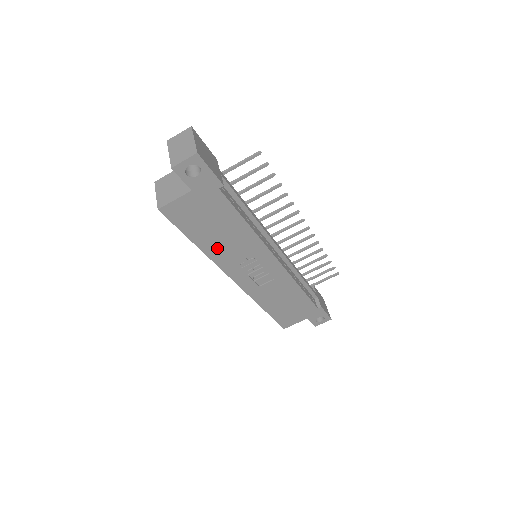
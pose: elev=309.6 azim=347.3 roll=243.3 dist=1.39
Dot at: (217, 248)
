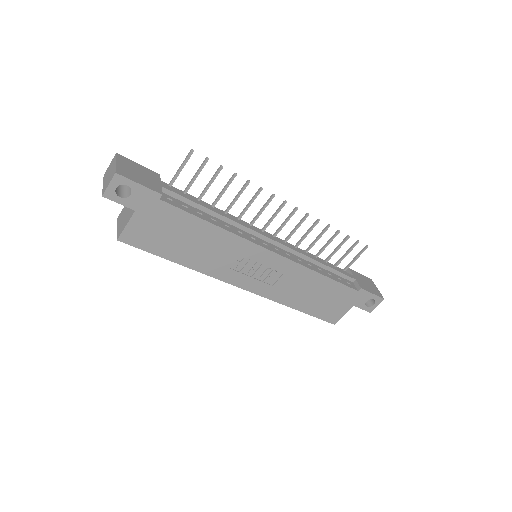
Dot at: (200, 259)
